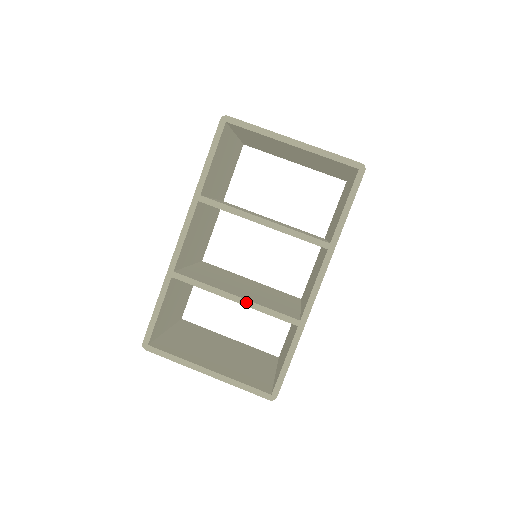
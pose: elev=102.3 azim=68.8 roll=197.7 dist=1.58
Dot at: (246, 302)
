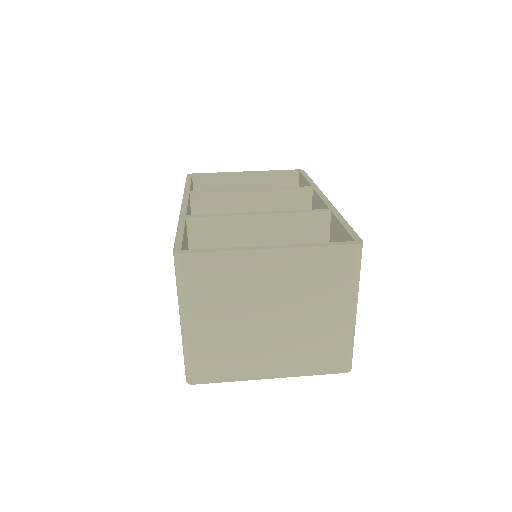
Dot at: (271, 212)
